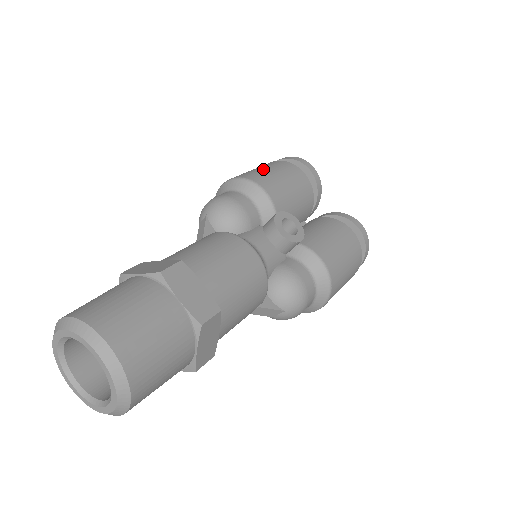
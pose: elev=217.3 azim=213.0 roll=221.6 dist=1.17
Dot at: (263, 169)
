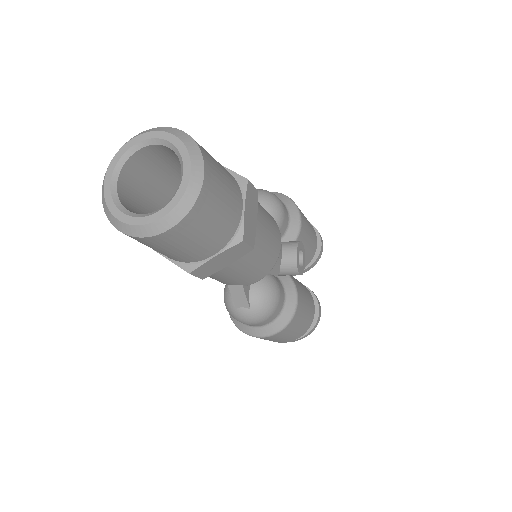
Dot at: occluded
